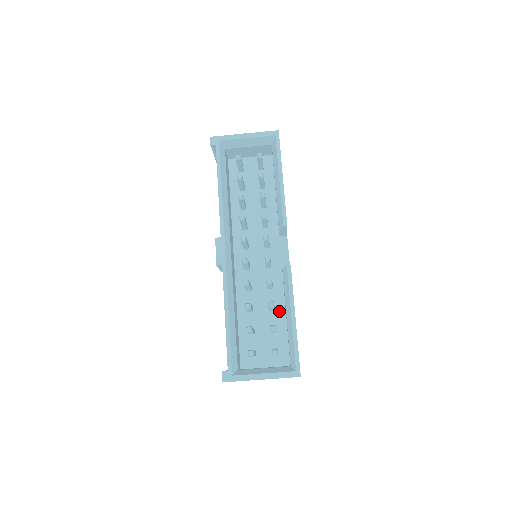
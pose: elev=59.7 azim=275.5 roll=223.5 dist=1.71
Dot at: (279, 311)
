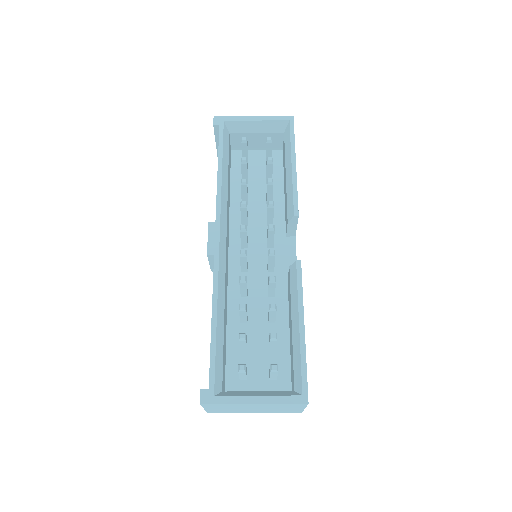
Dot at: (281, 324)
